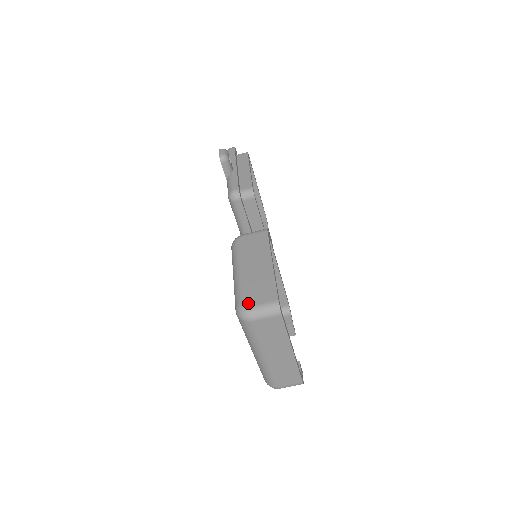
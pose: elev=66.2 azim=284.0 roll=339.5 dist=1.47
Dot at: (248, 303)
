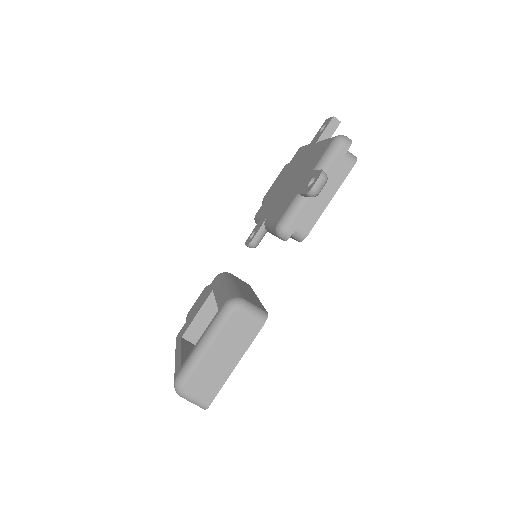
Dot at: (188, 389)
